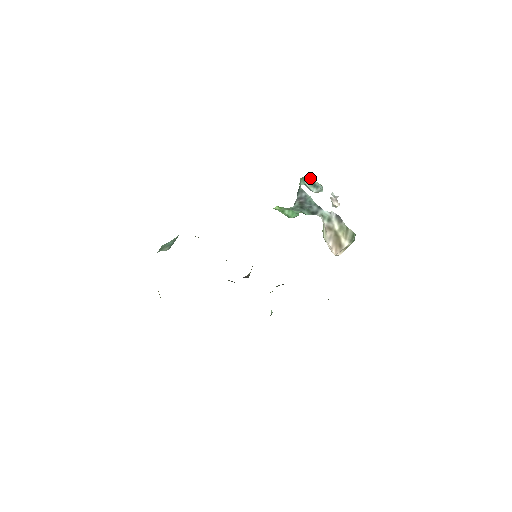
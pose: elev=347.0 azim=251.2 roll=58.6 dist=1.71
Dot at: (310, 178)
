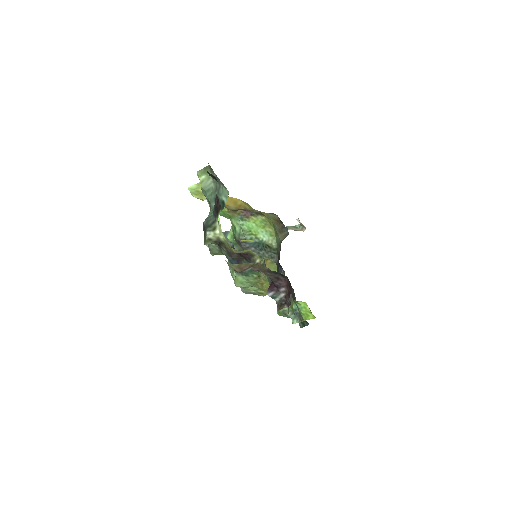
Dot at: occluded
